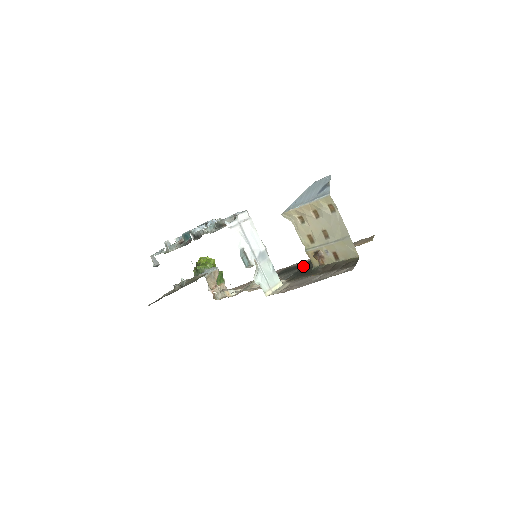
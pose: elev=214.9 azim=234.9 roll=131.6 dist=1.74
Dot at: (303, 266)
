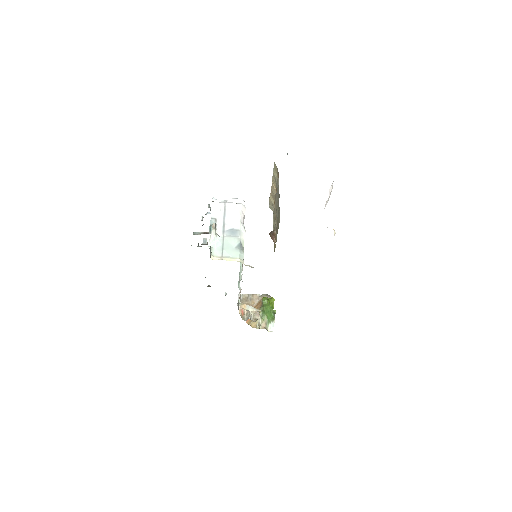
Dot at: occluded
